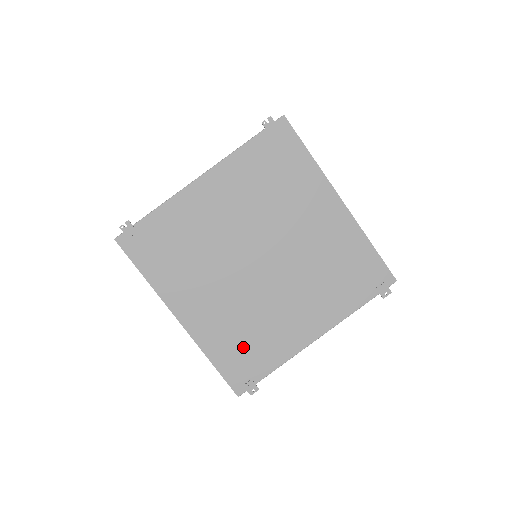
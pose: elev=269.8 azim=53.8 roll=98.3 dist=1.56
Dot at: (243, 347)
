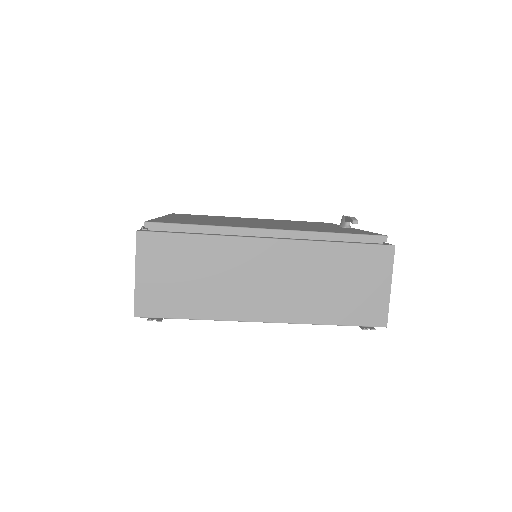
Dot at: occluded
